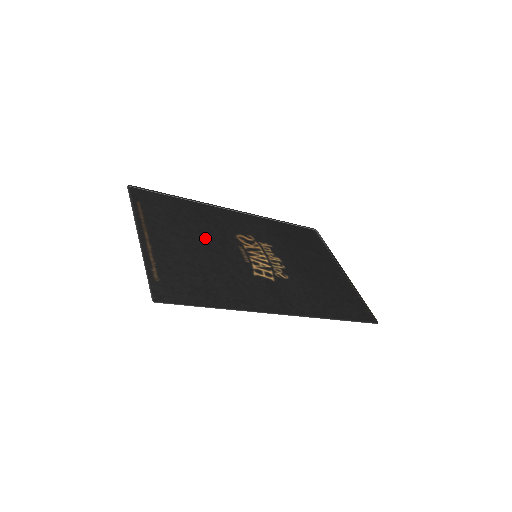
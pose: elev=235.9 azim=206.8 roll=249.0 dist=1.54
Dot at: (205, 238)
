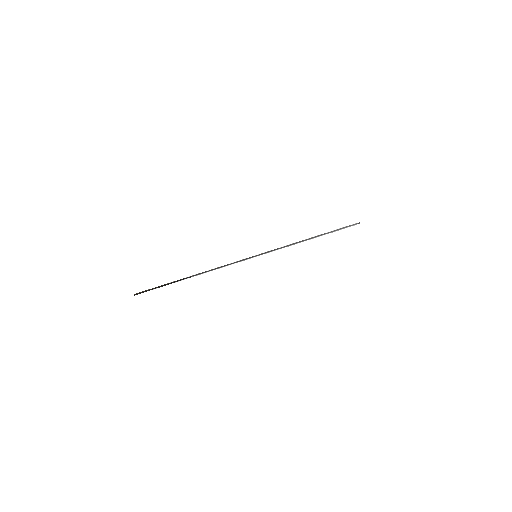
Dot at: occluded
